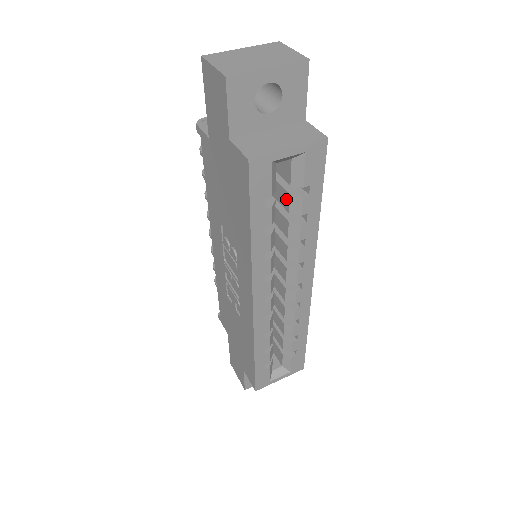
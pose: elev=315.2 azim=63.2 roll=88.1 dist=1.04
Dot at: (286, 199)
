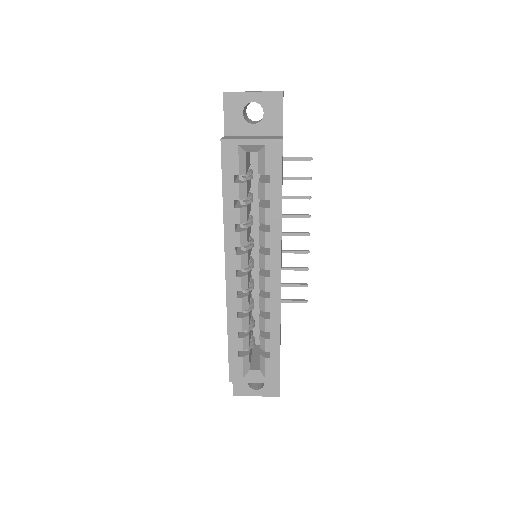
Dot at: (258, 188)
